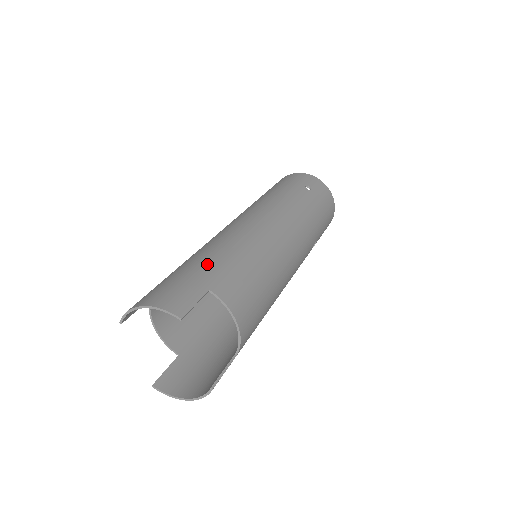
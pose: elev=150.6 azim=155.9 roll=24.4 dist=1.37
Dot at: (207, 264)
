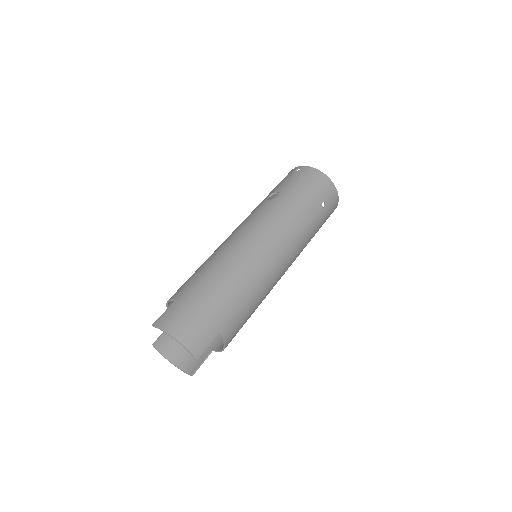
Dot at: (225, 304)
